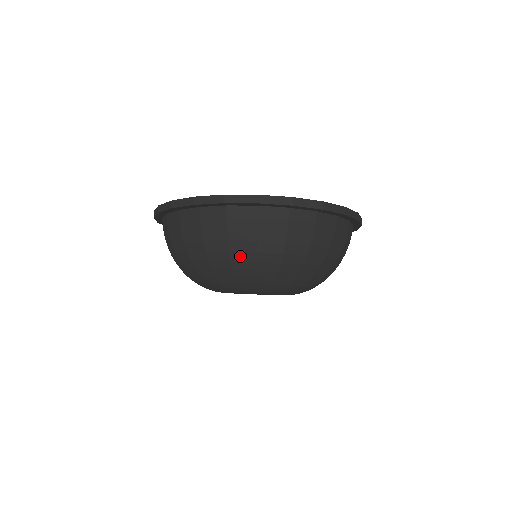
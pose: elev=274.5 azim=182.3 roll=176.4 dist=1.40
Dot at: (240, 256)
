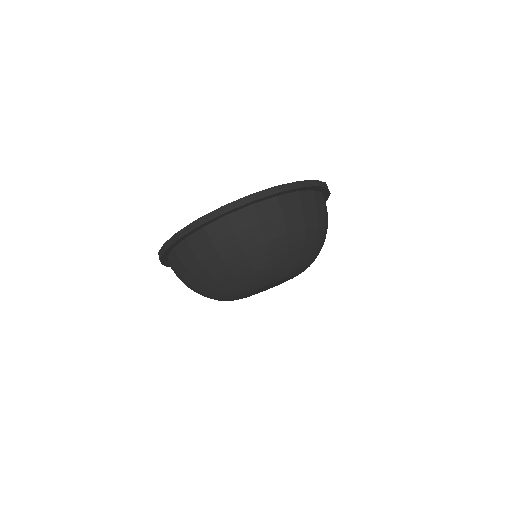
Dot at: (254, 251)
